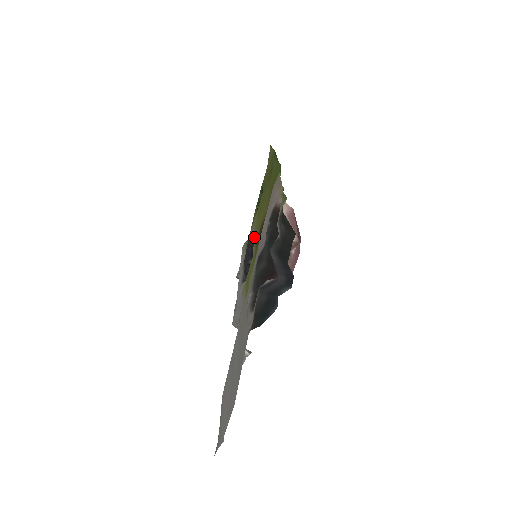
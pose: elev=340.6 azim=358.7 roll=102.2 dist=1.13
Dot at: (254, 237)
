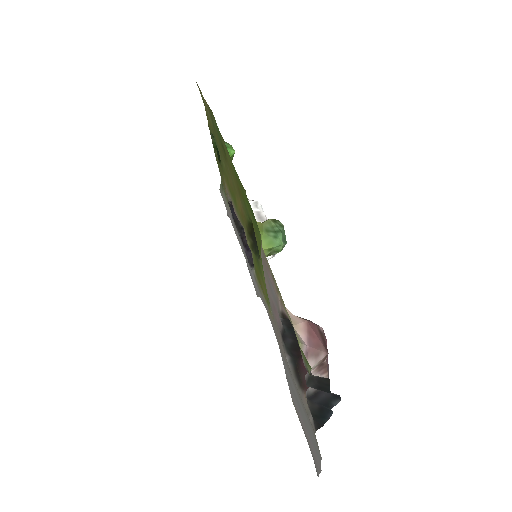
Dot at: occluded
